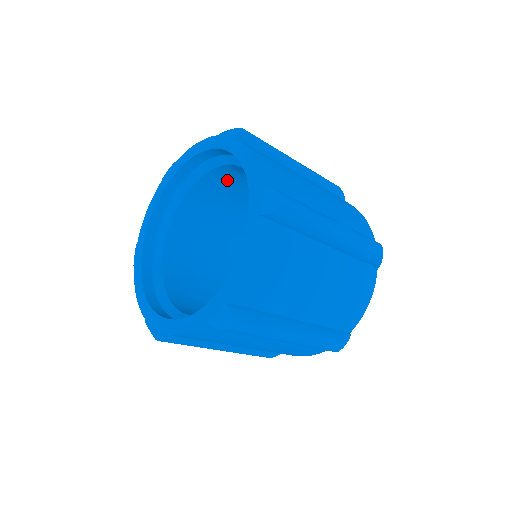
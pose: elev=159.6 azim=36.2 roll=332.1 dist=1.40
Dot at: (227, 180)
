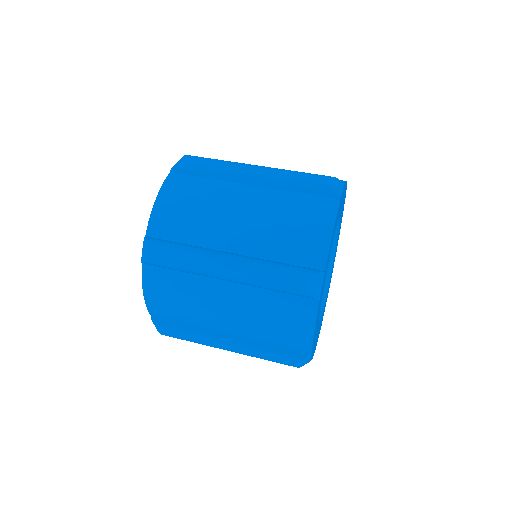
Dot at: occluded
